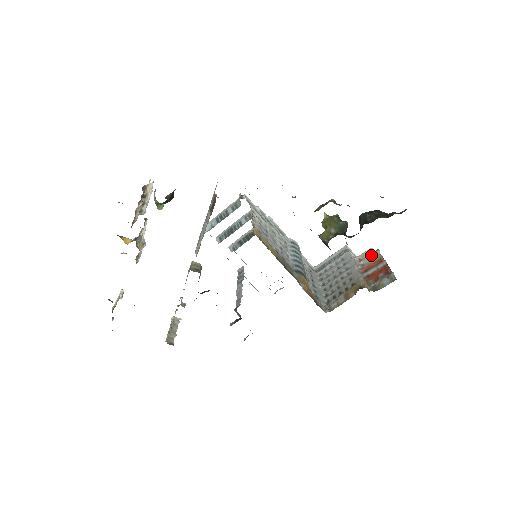
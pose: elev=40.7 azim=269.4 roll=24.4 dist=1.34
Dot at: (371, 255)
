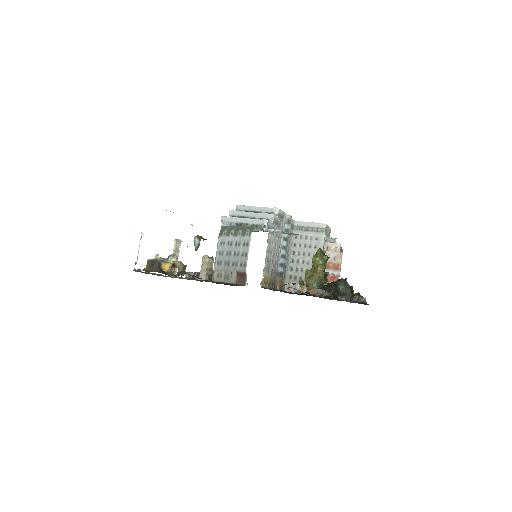
Dot at: (336, 253)
